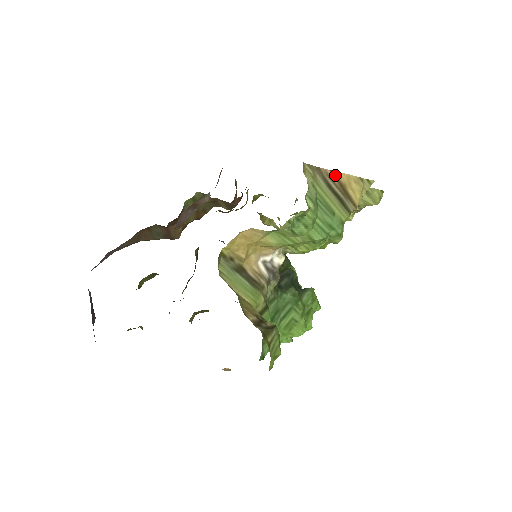
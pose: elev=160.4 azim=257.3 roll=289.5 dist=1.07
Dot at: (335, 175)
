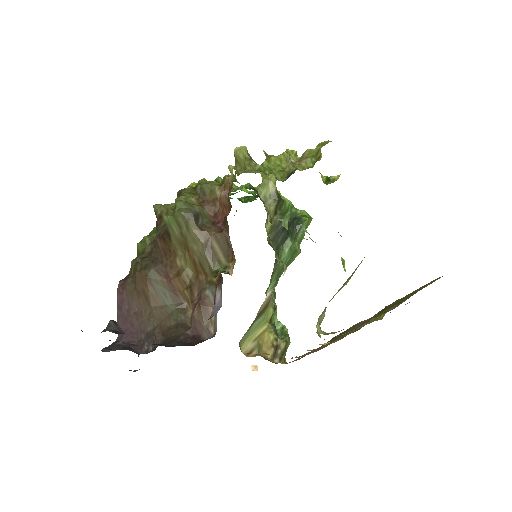
Dot at: occluded
